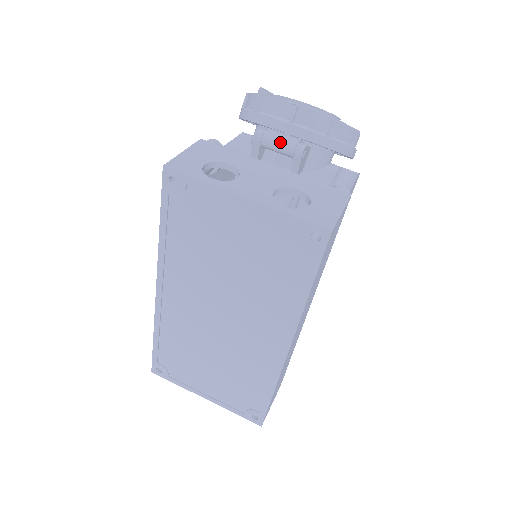
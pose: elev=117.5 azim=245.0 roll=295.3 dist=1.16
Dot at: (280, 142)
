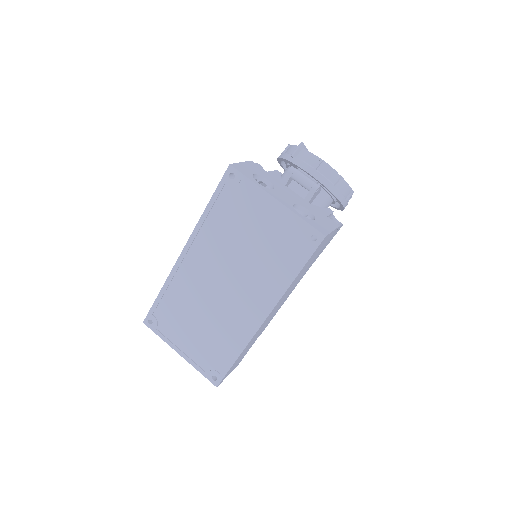
Dot at: (305, 178)
